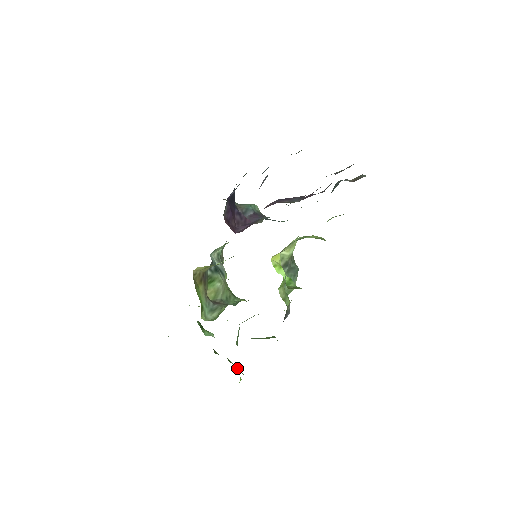
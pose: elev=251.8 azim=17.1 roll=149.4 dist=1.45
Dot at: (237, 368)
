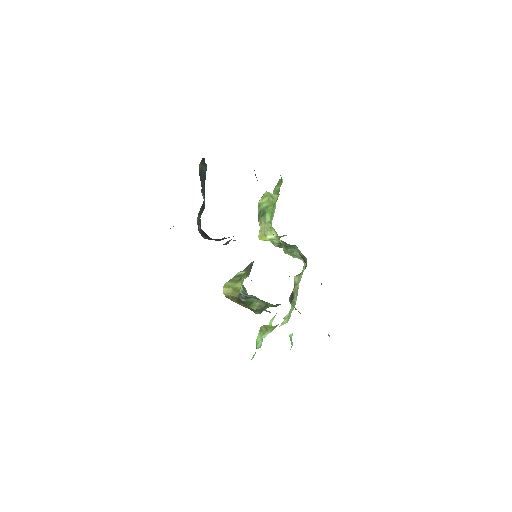
Dot at: occluded
